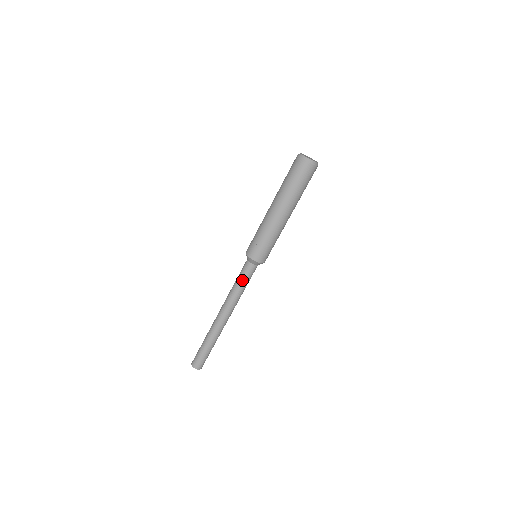
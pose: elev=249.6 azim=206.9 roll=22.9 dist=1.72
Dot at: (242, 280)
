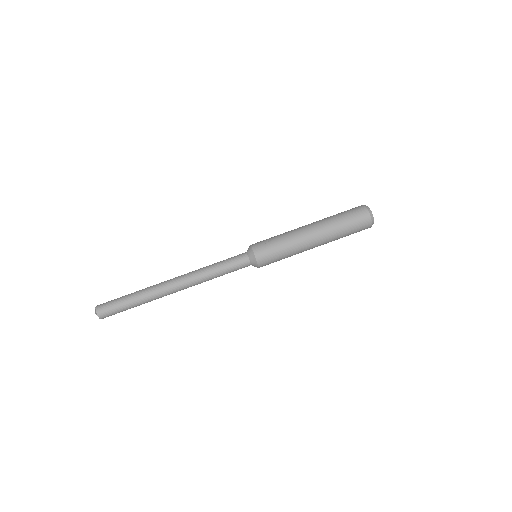
Dot at: (226, 263)
